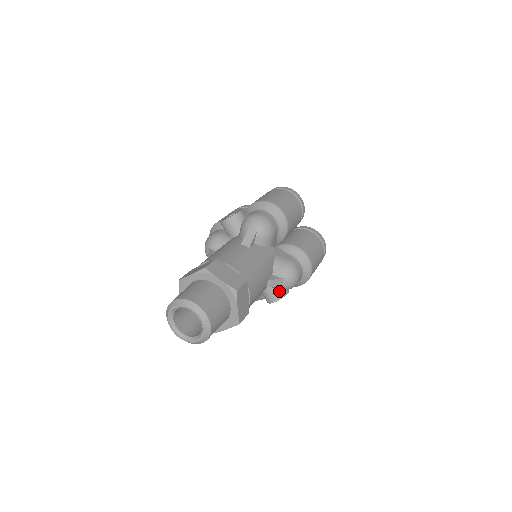
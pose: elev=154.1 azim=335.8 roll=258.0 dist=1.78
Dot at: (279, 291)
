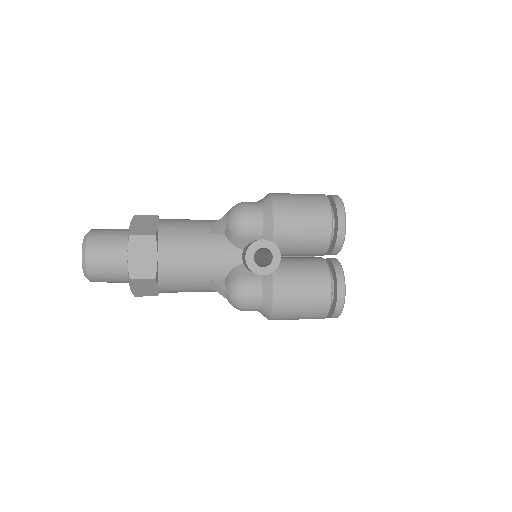
Dot at: occluded
